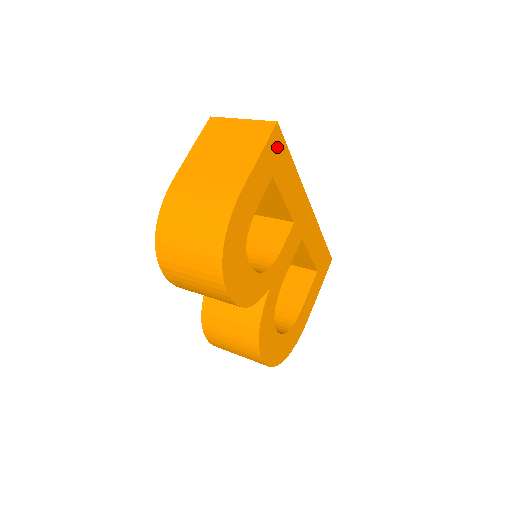
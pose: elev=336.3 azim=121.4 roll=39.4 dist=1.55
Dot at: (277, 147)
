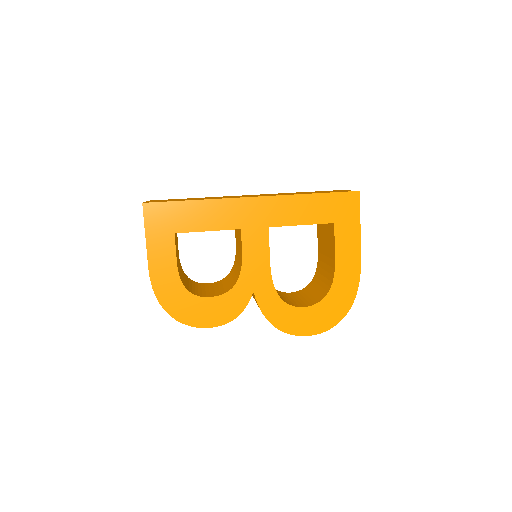
Dot at: (160, 214)
